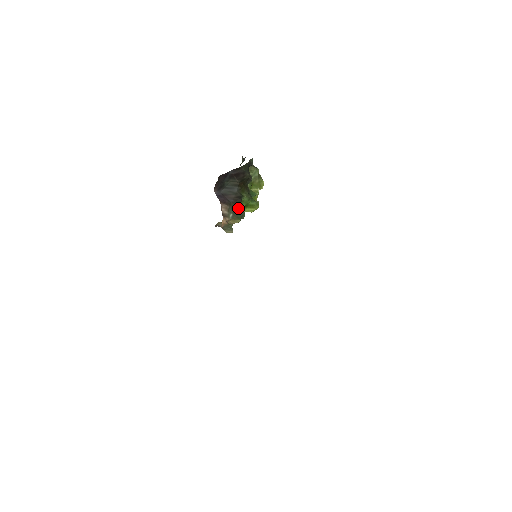
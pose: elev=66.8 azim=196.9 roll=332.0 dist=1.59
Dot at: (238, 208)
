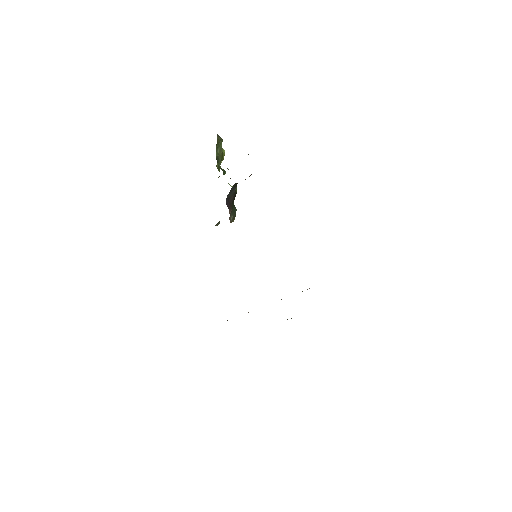
Dot at: (233, 206)
